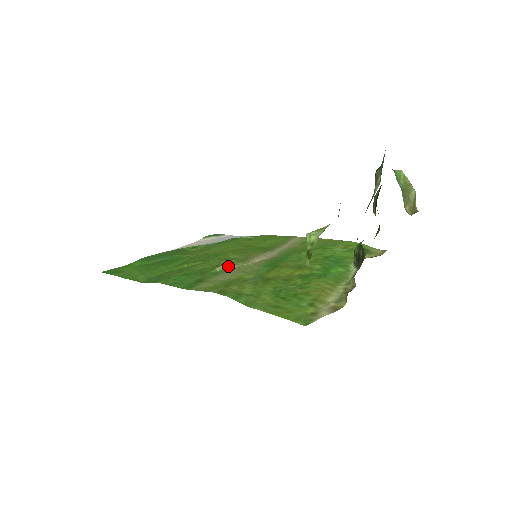
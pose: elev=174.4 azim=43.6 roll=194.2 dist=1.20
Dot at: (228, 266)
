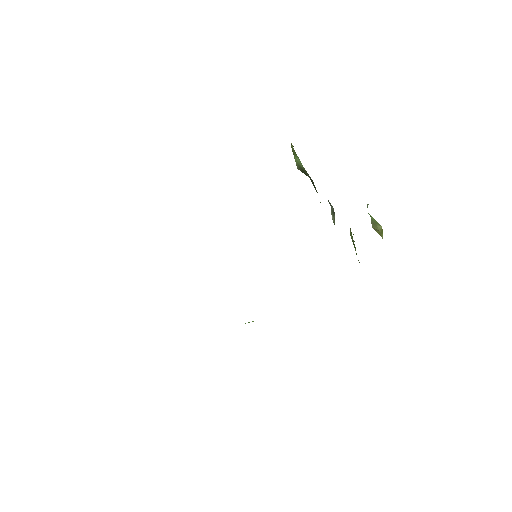
Dot at: occluded
